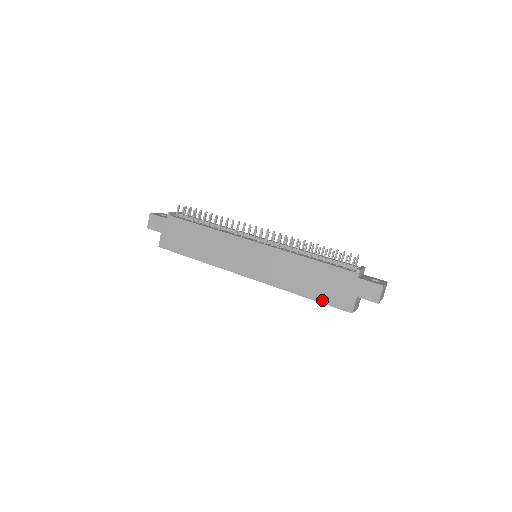
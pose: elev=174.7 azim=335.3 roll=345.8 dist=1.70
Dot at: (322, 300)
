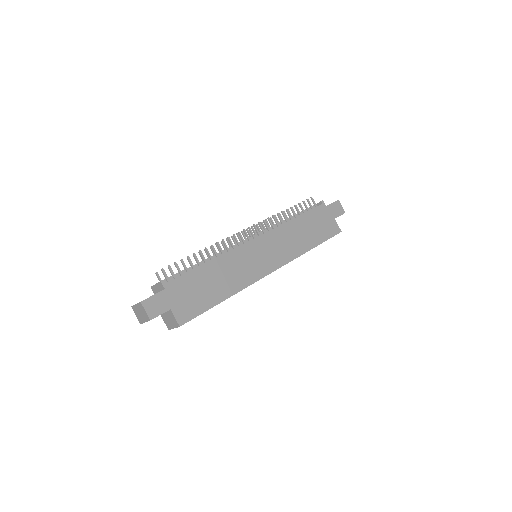
Dot at: (324, 239)
